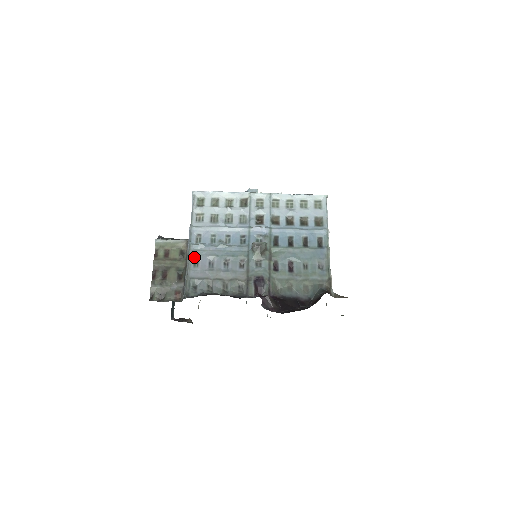
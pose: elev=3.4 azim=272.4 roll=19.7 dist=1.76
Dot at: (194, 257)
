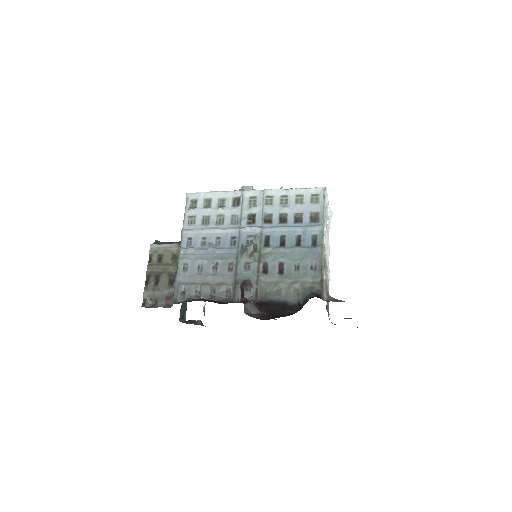
Dot at: (184, 261)
